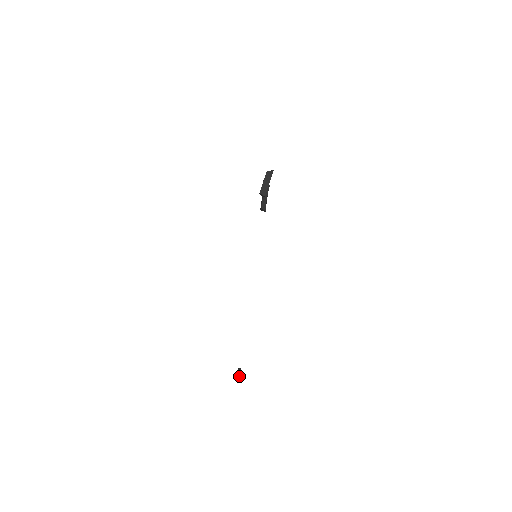
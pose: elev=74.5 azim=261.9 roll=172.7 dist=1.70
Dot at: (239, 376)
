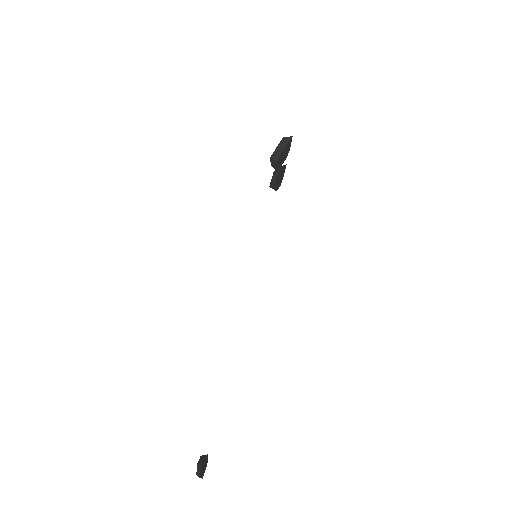
Dot at: (201, 462)
